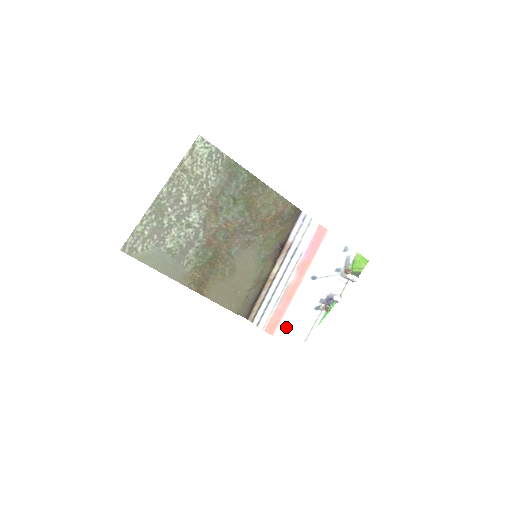
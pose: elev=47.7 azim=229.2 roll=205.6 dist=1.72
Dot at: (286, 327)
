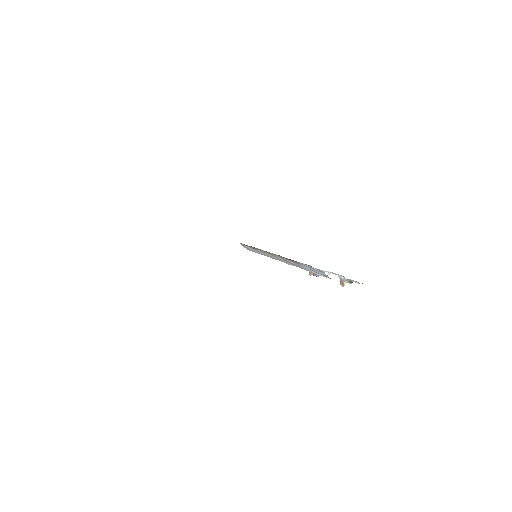
Dot at: occluded
